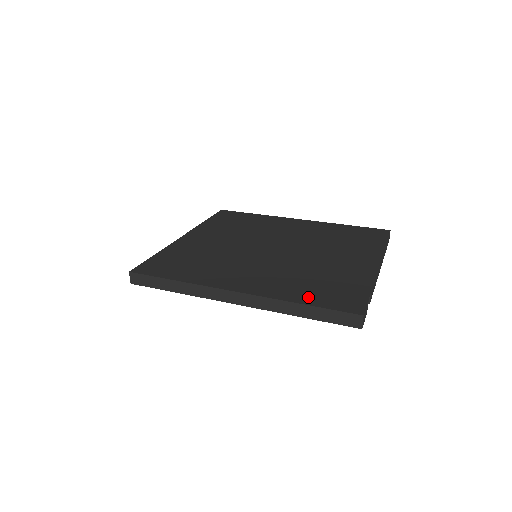
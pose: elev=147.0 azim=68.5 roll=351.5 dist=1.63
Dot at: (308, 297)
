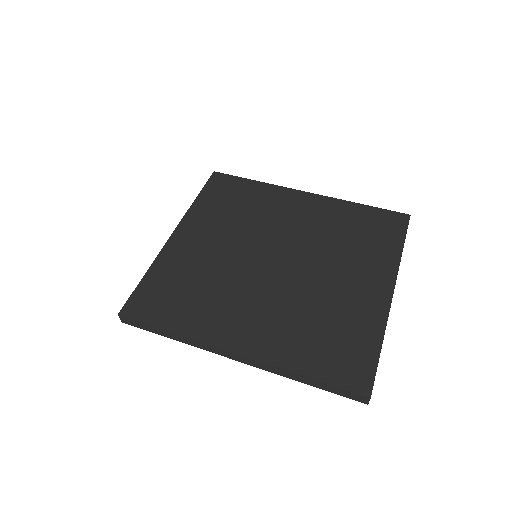
Dot at: (313, 363)
